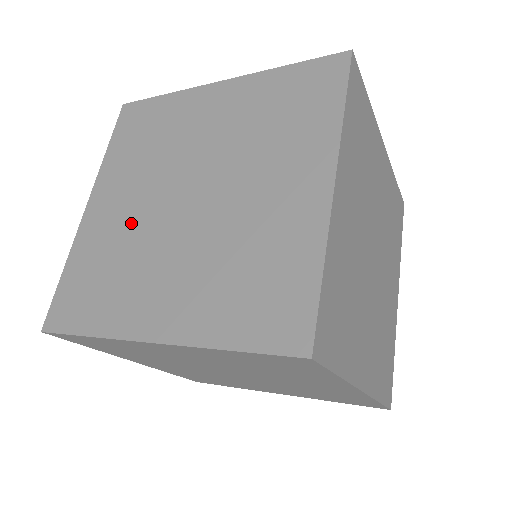
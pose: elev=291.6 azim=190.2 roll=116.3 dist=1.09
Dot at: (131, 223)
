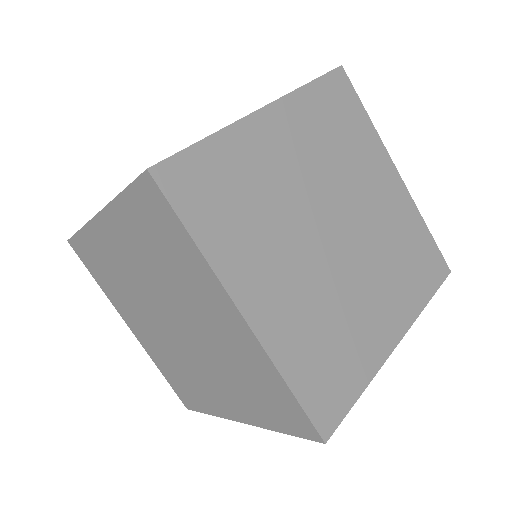
Dot at: occluded
